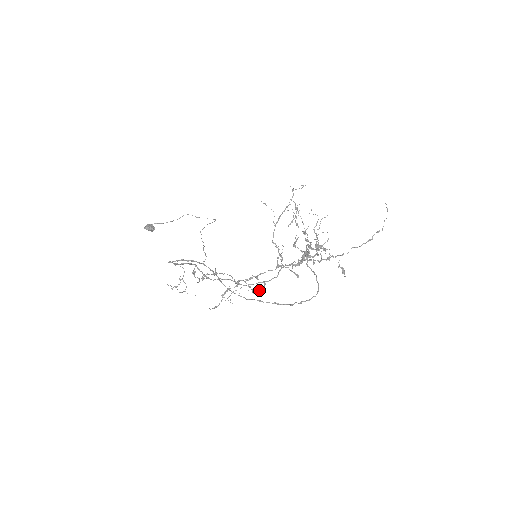
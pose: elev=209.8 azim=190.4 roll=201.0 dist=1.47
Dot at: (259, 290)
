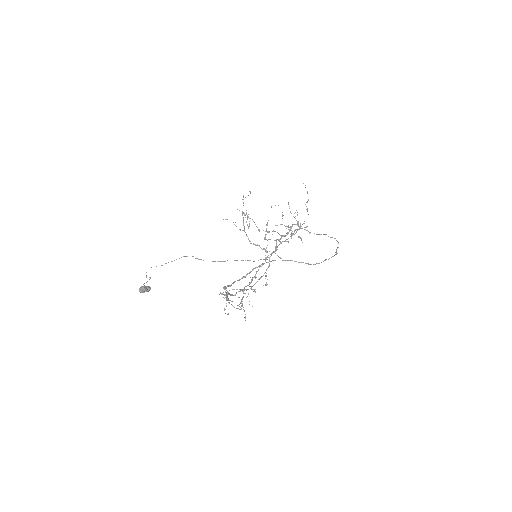
Dot at: occluded
